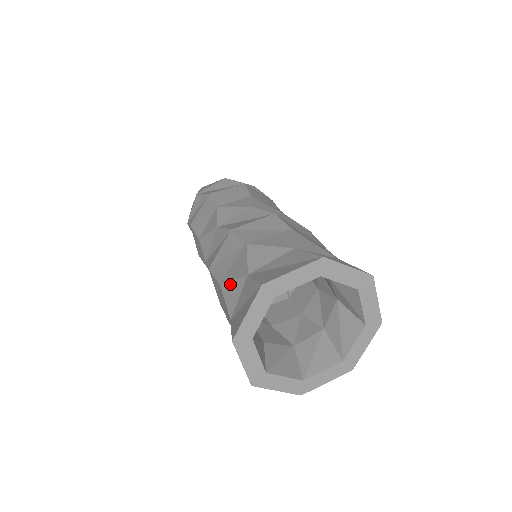
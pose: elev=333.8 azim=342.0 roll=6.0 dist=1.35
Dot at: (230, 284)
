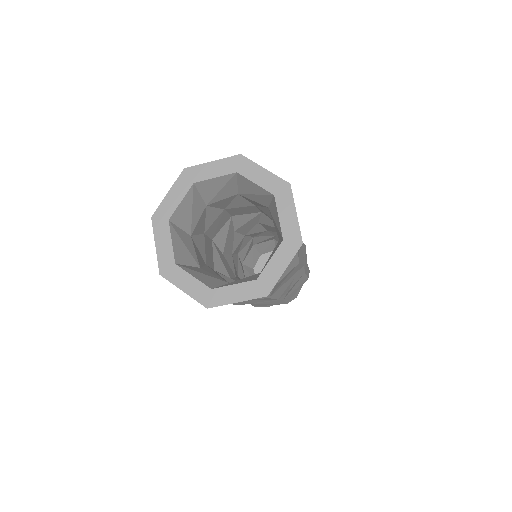
Dot at: occluded
